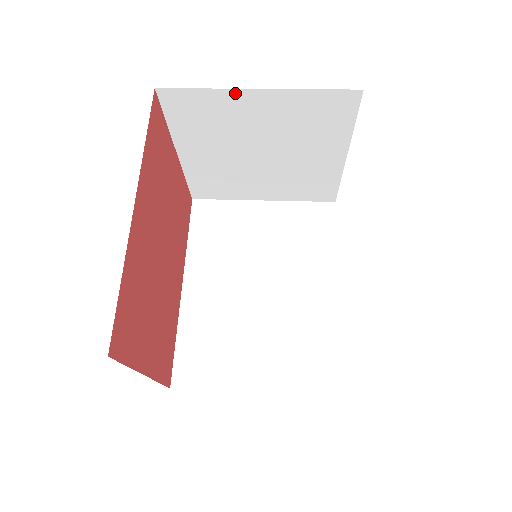
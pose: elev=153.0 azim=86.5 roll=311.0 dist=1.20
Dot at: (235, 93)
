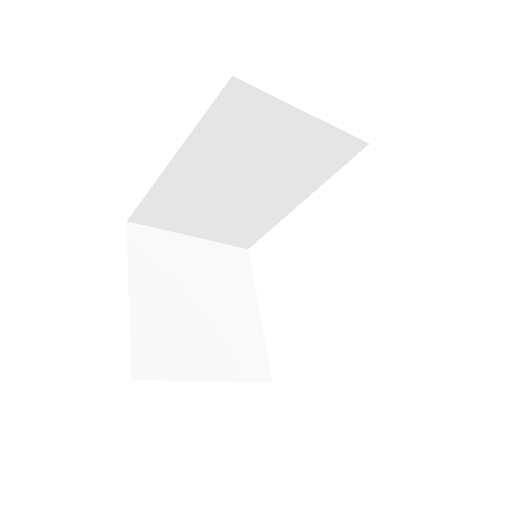
Dot at: (179, 237)
